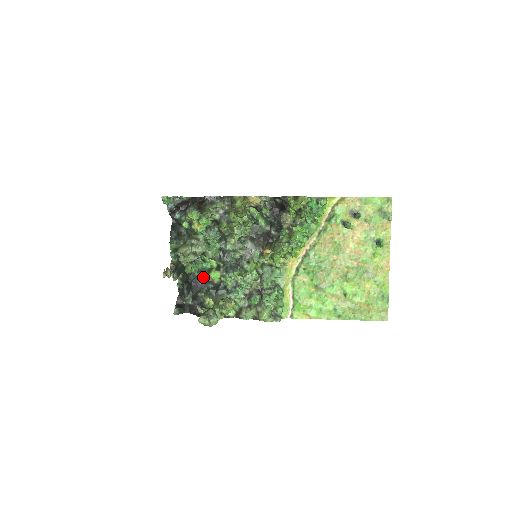
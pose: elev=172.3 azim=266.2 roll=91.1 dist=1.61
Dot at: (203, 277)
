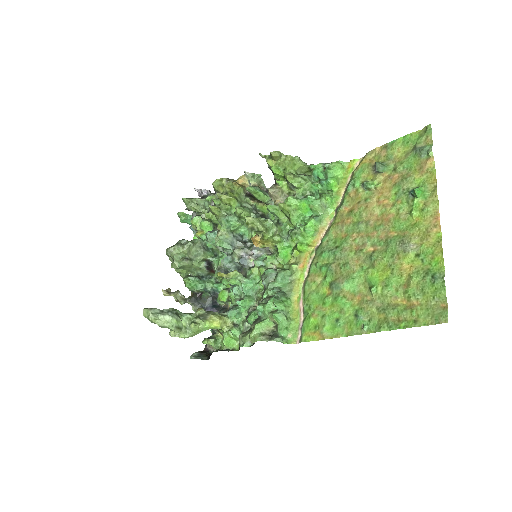
Dot at: (217, 304)
